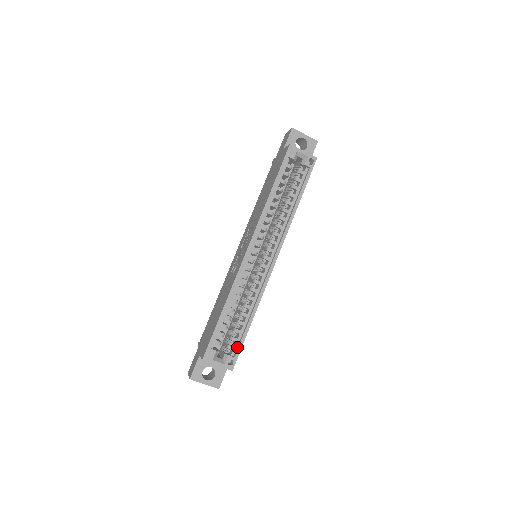
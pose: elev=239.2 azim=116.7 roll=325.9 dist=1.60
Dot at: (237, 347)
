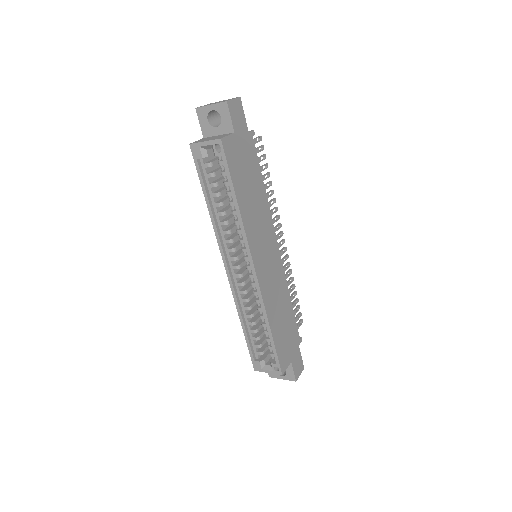
Dot at: (275, 354)
